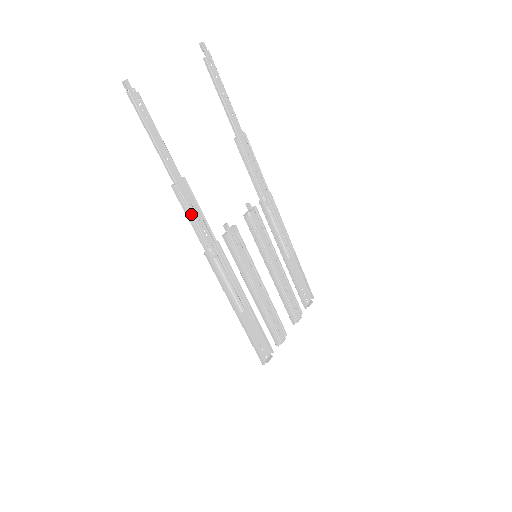
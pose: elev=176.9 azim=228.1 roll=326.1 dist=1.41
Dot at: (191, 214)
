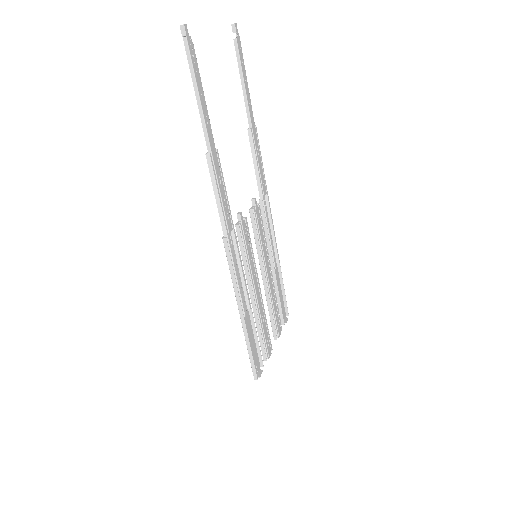
Dot at: (219, 190)
